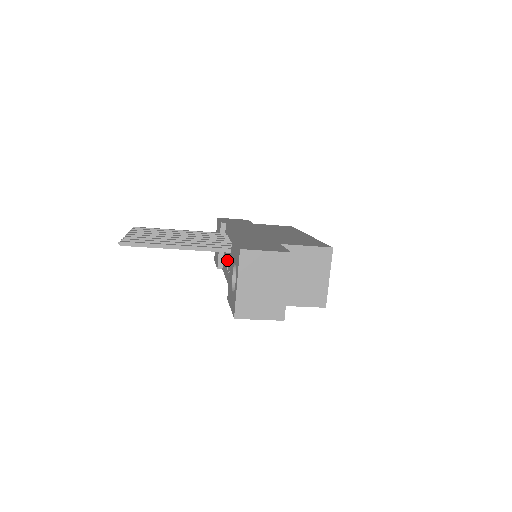
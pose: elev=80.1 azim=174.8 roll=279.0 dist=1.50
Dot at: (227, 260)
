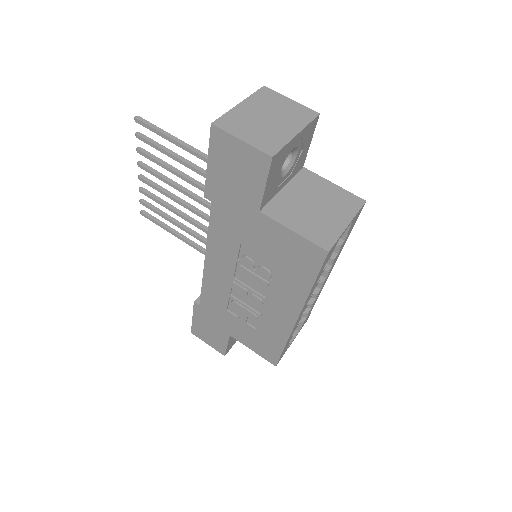
Dot at: occluded
